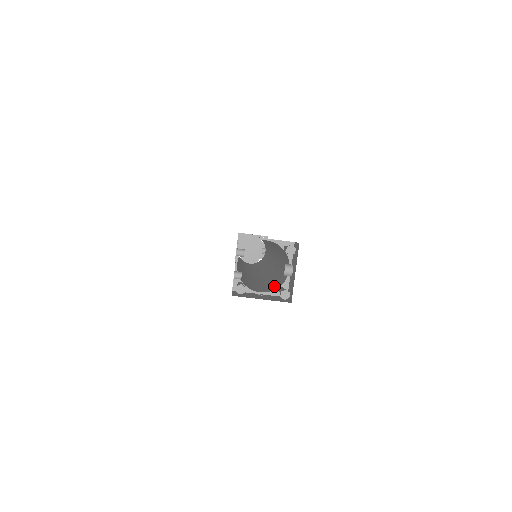
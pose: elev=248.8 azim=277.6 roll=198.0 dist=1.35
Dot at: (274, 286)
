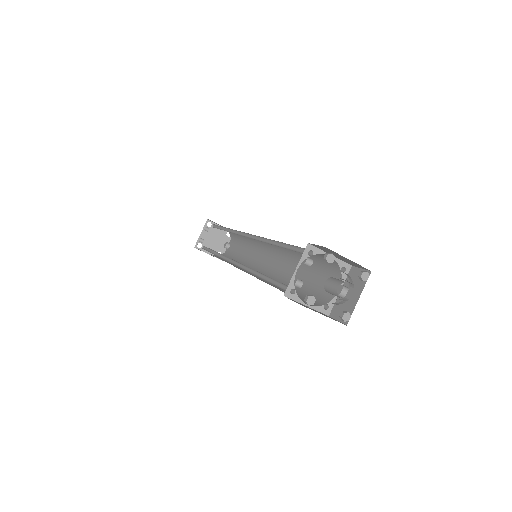
Dot at: occluded
